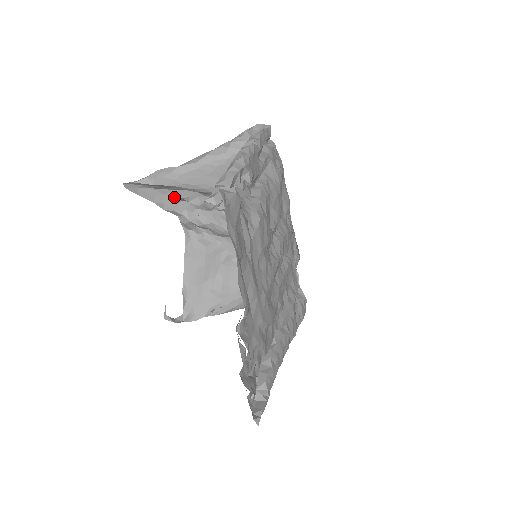
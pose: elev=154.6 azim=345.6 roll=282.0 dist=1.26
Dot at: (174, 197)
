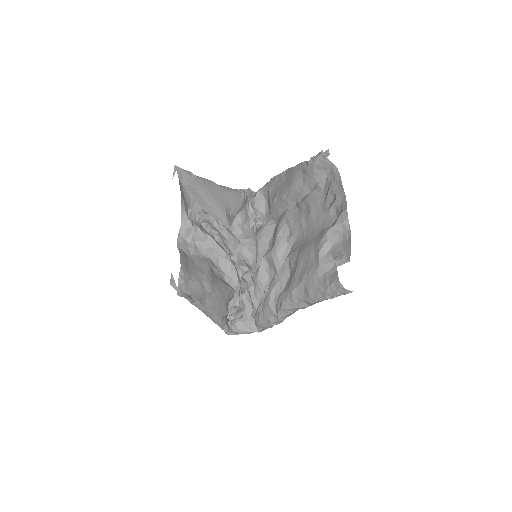
Dot at: (187, 203)
